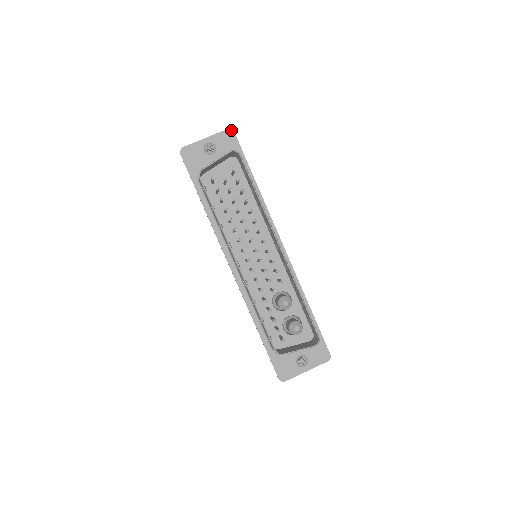
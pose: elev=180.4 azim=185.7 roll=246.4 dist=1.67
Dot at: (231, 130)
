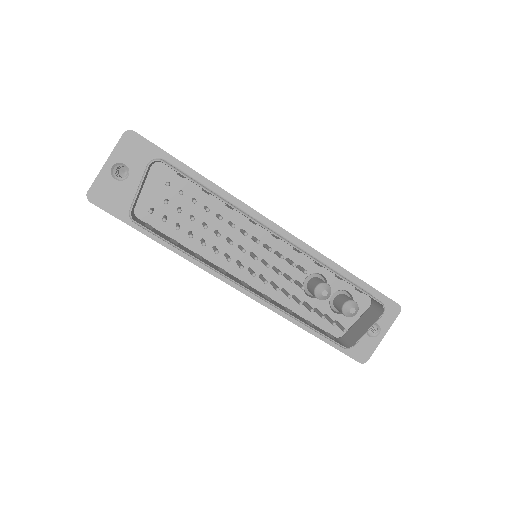
Dot at: (129, 131)
